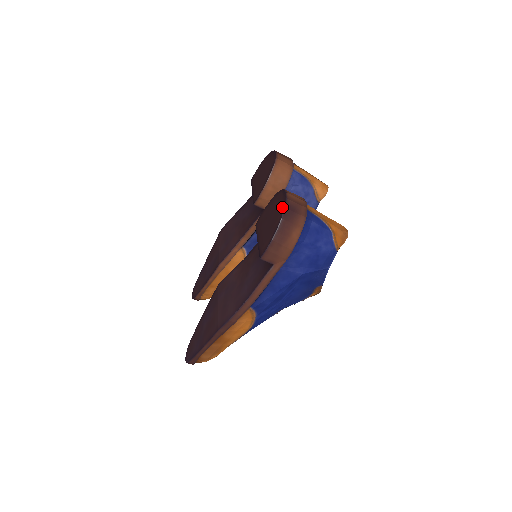
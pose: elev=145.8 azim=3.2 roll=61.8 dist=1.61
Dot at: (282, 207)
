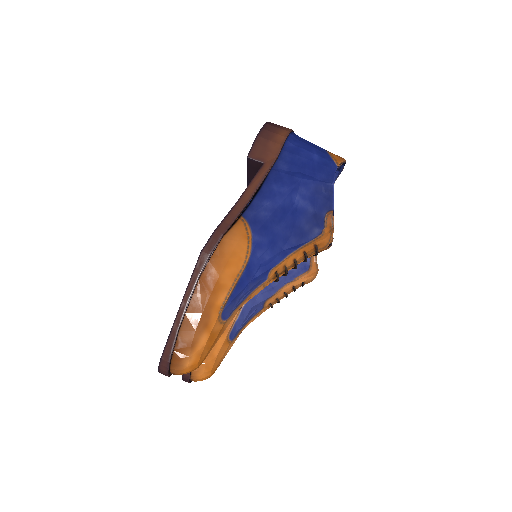
Dot at: occluded
